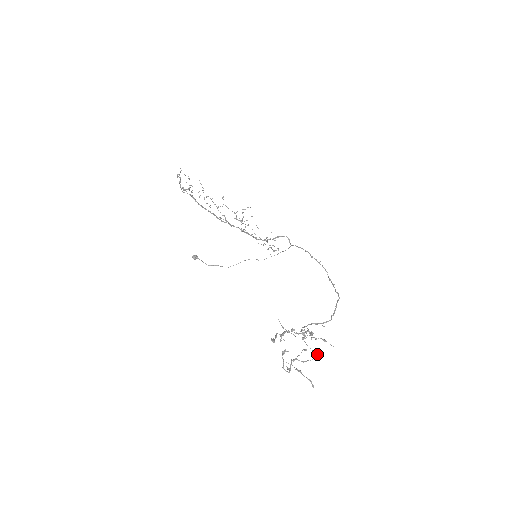
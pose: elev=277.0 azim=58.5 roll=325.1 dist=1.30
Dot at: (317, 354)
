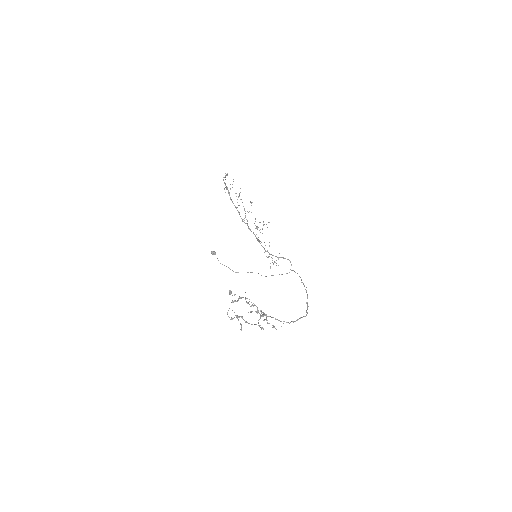
Dot at: (260, 325)
